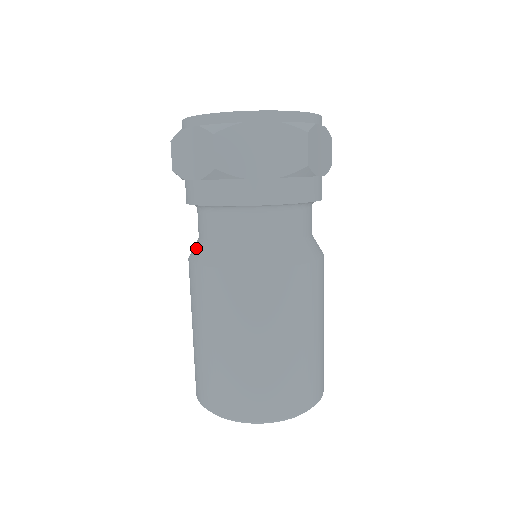
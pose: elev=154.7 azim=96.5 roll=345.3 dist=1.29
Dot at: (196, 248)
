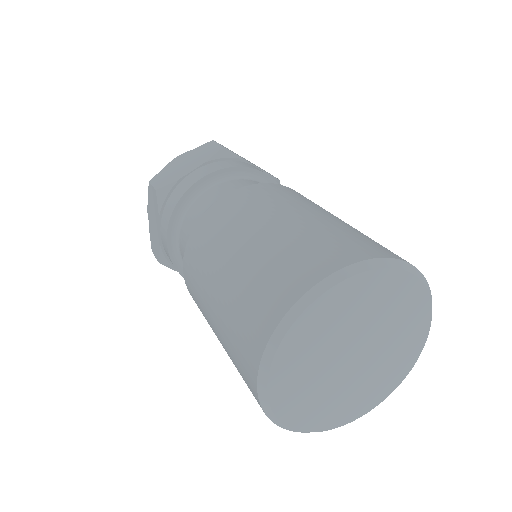
Dot at: occluded
